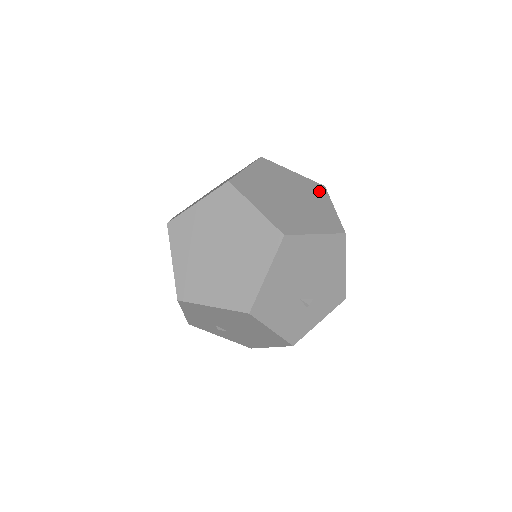
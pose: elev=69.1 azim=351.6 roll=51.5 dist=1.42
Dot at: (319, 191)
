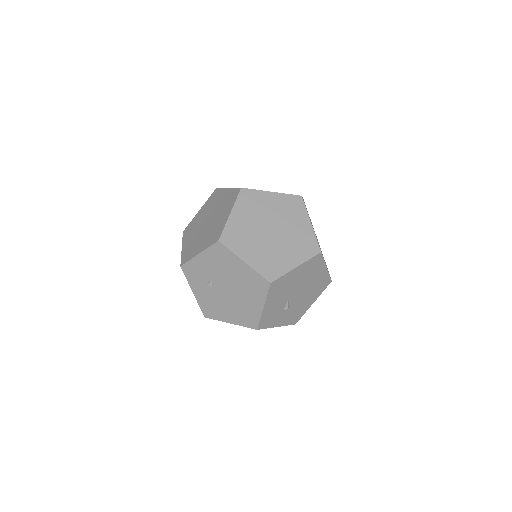
Dot at: occluded
